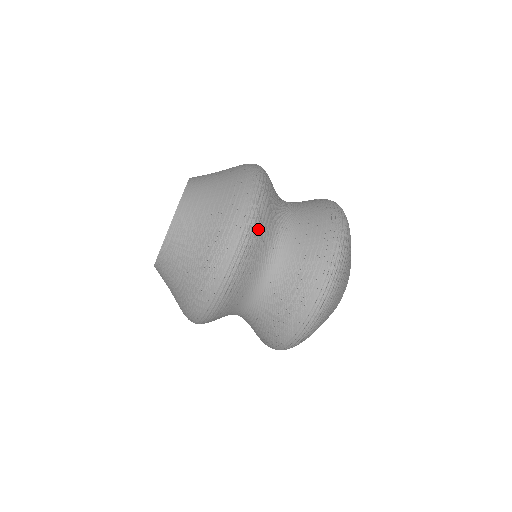
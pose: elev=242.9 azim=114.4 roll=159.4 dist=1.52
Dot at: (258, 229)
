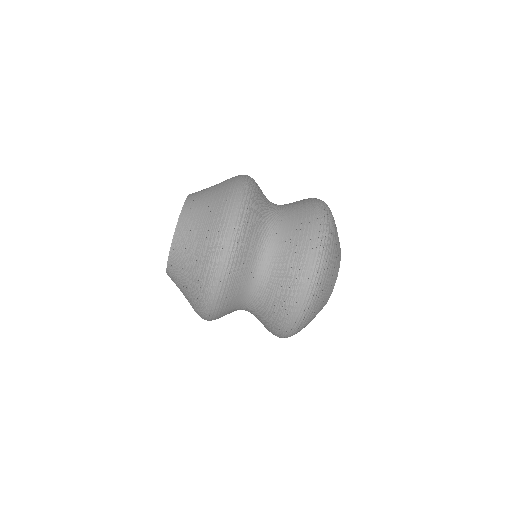
Dot at: (252, 210)
